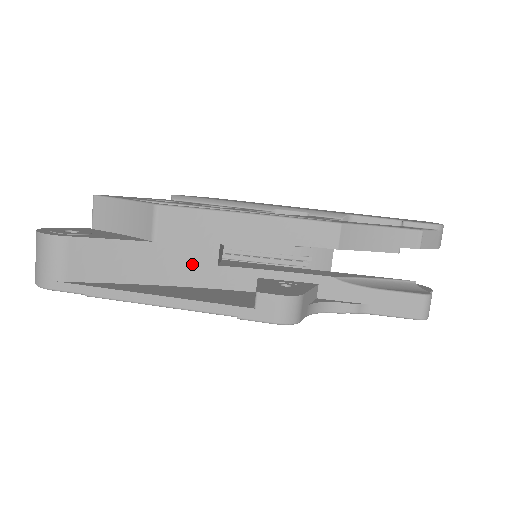
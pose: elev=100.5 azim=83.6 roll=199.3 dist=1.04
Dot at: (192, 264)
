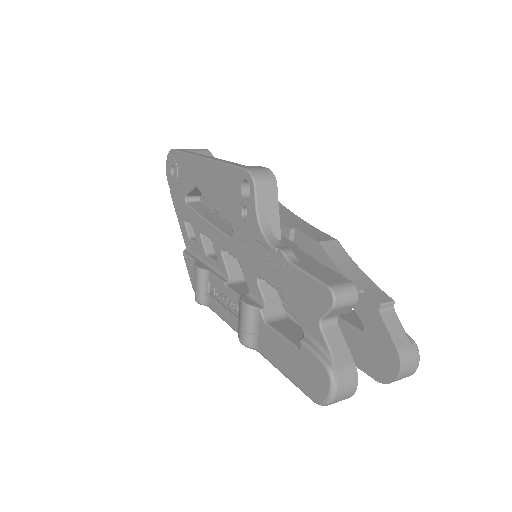
Dot at: occluded
